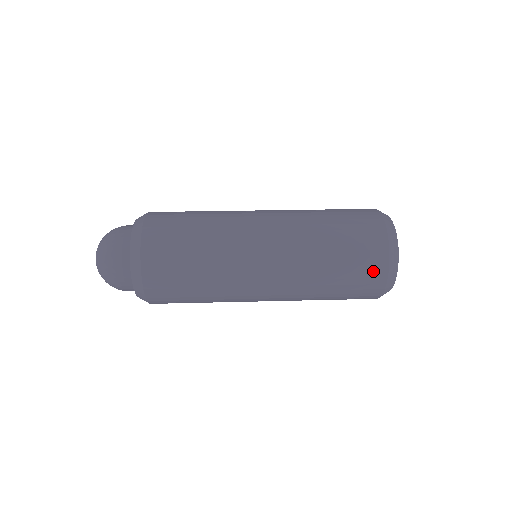
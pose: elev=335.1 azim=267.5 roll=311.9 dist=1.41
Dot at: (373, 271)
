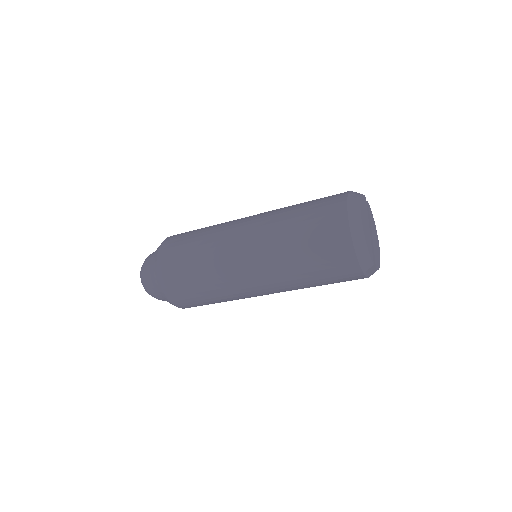
Dot at: (338, 247)
